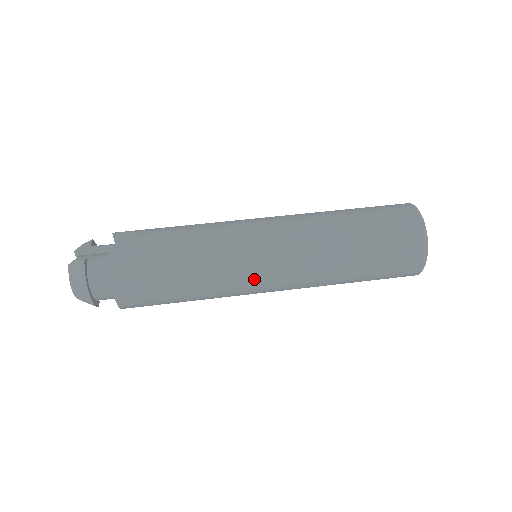
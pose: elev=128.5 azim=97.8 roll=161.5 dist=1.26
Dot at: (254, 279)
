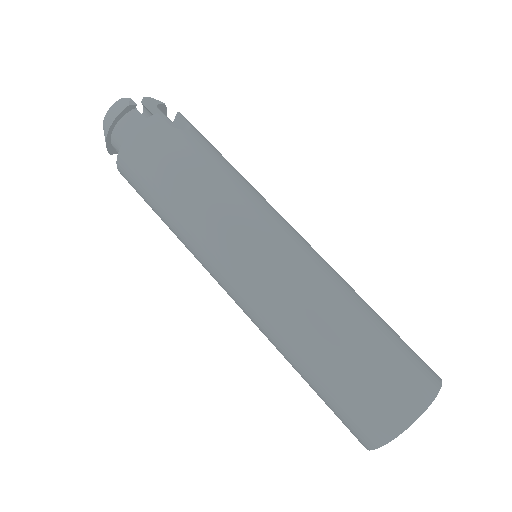
Dot at: (221, 265)
